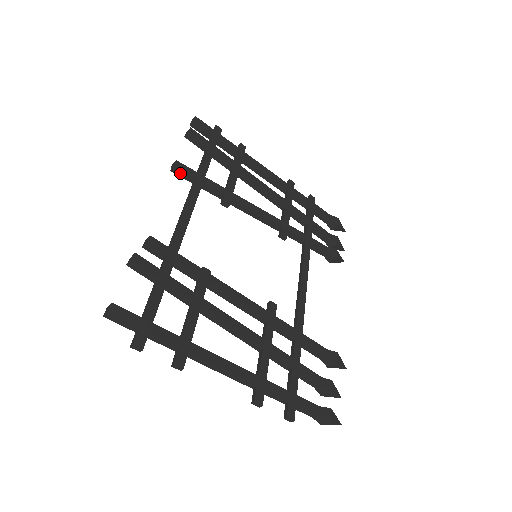
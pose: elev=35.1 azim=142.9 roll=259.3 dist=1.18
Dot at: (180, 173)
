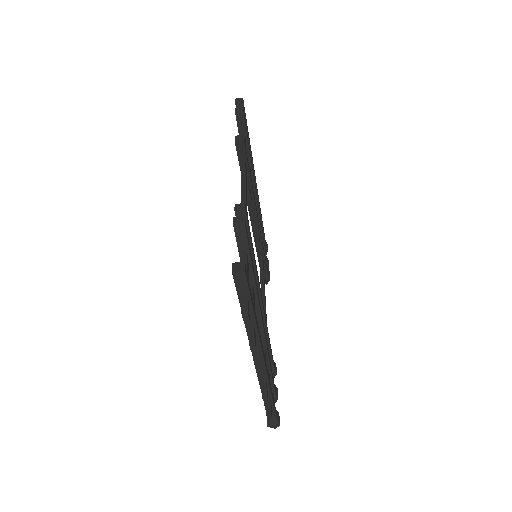
Dot at: (240, 148)
